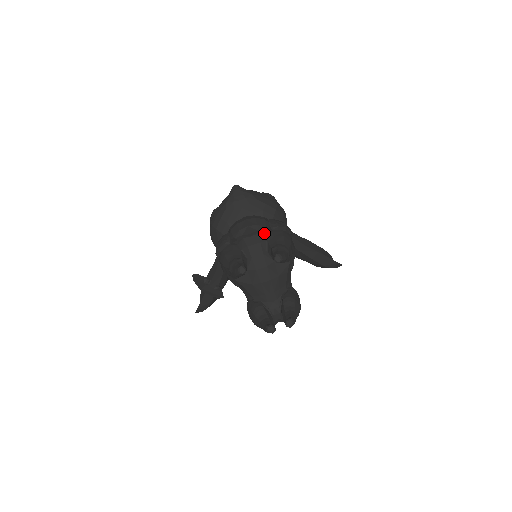
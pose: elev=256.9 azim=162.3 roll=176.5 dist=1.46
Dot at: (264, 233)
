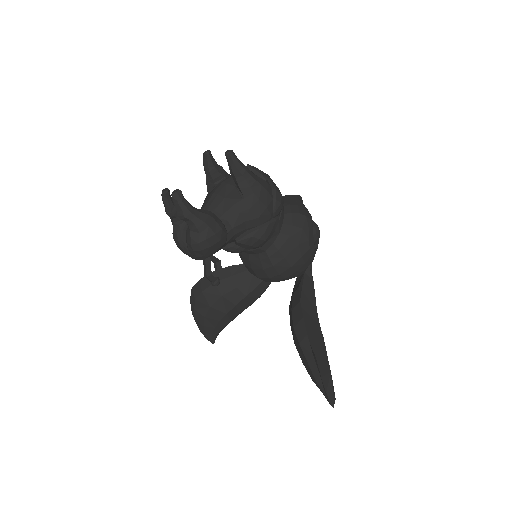
Dot at: occluded
